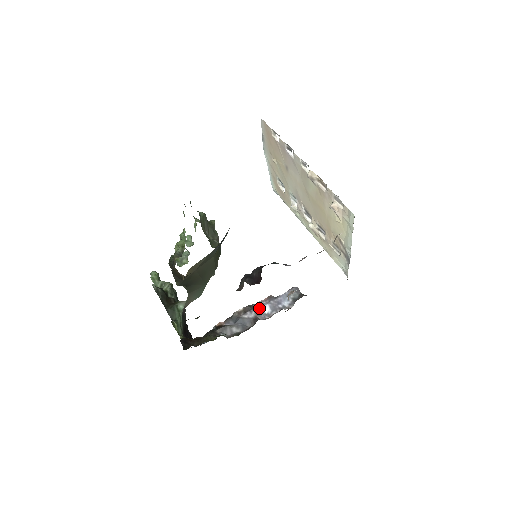
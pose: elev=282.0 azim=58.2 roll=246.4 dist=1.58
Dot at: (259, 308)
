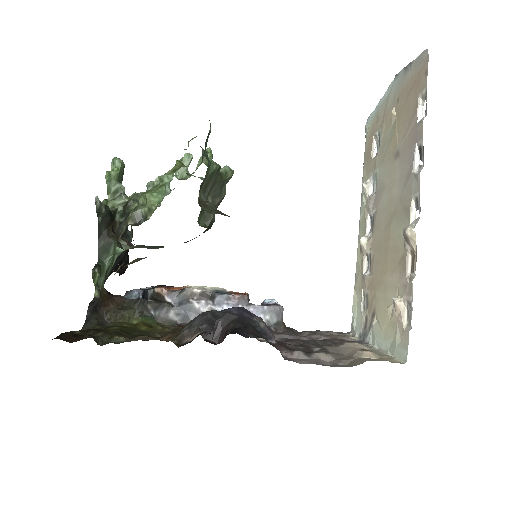
Dot at: (220, 304)
